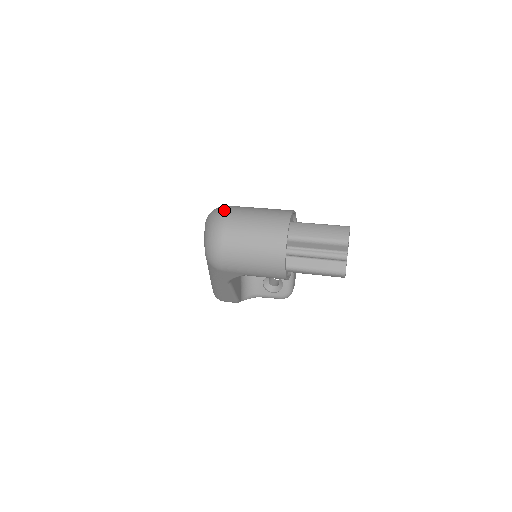
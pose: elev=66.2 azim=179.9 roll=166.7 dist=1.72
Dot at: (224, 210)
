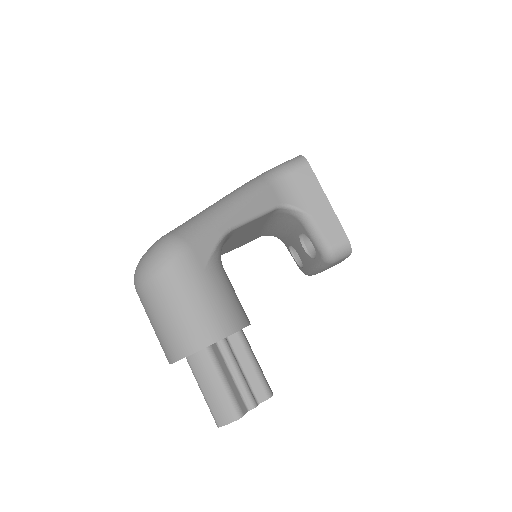
Dot at: (162, 264)
